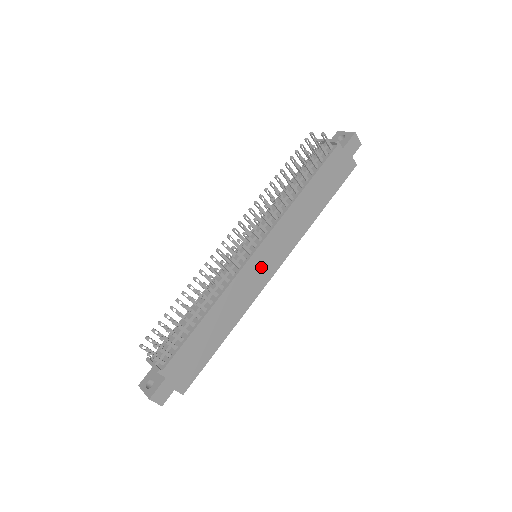
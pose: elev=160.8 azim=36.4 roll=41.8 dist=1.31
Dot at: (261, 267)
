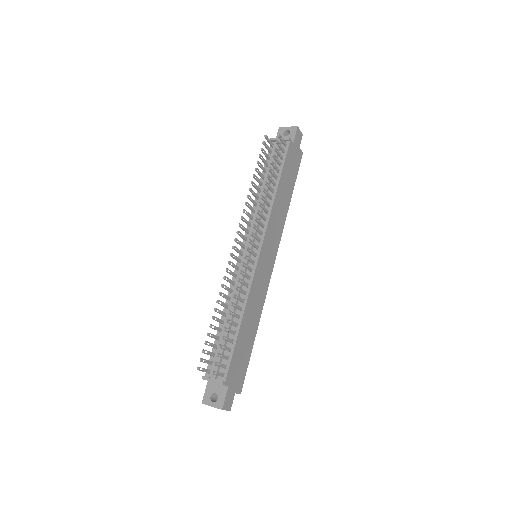
Dot at: (265, 264)
